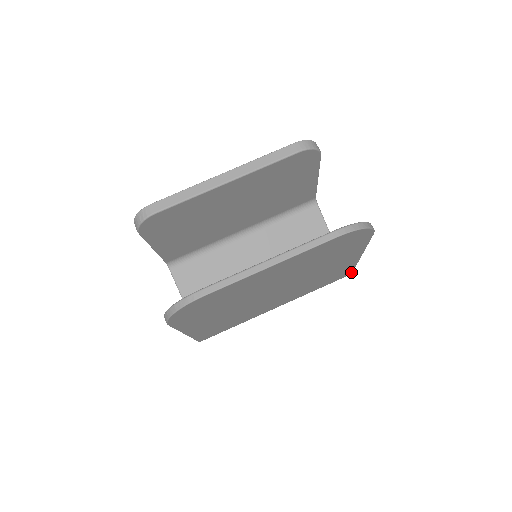
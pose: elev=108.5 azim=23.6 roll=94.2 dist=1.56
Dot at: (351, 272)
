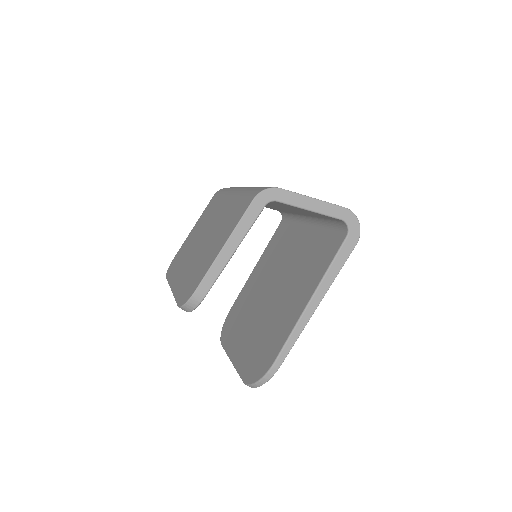
Dot at: (350, 252)
